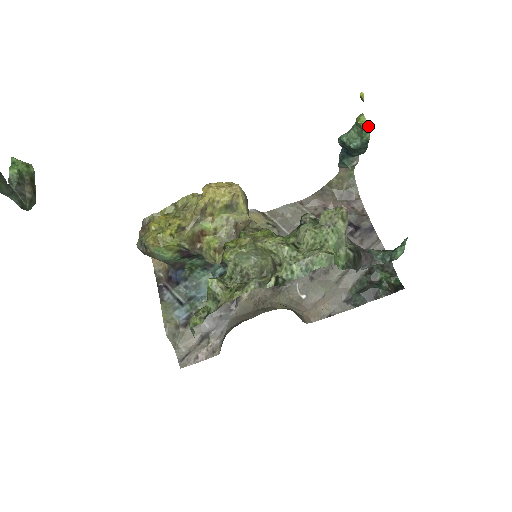
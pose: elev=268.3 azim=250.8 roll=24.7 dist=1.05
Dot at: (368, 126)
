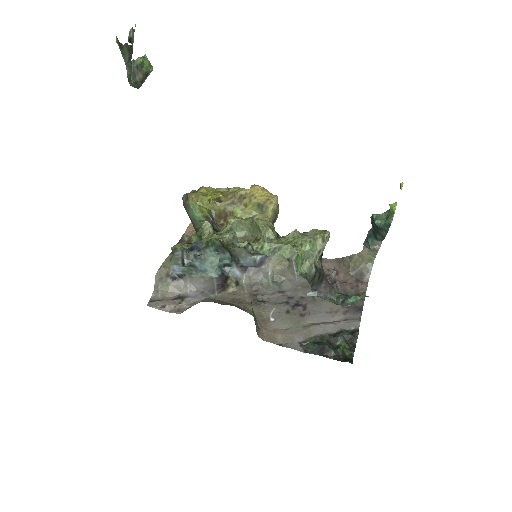
Dot at: occluded
